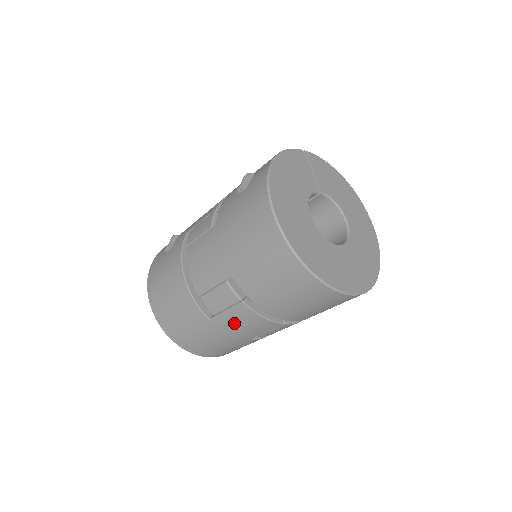
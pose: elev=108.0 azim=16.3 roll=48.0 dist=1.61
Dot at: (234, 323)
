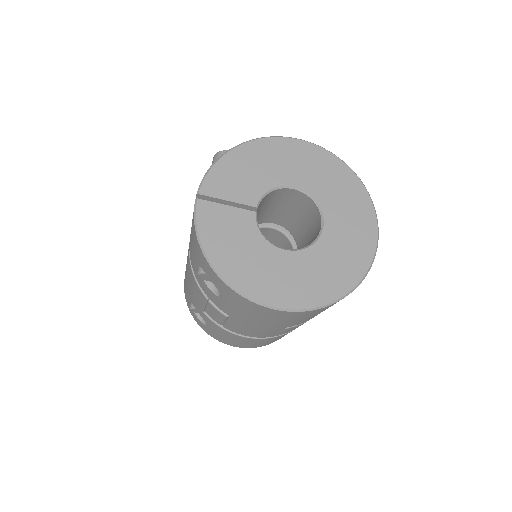
Dot at: occluded
